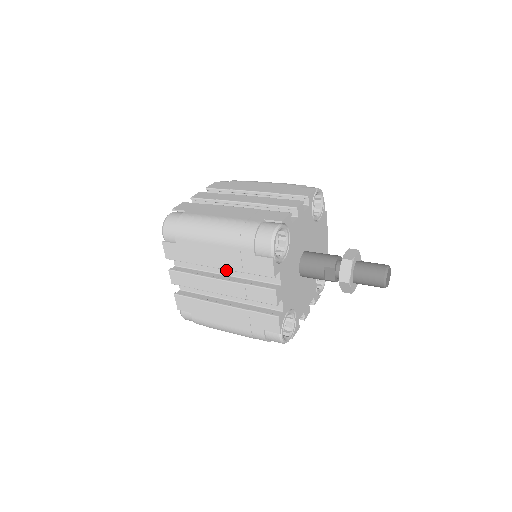
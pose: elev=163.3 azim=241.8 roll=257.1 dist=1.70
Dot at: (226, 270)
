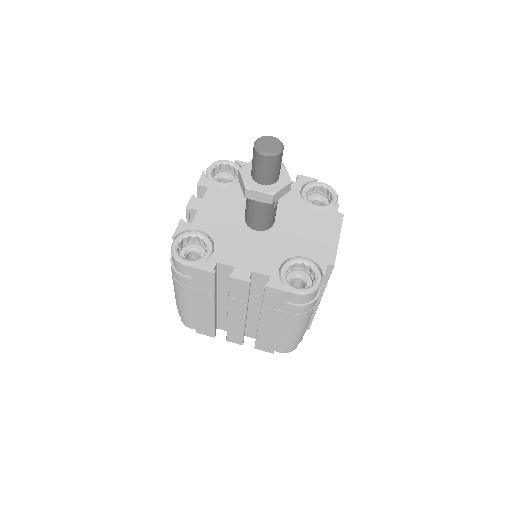
Dot at: occluded
